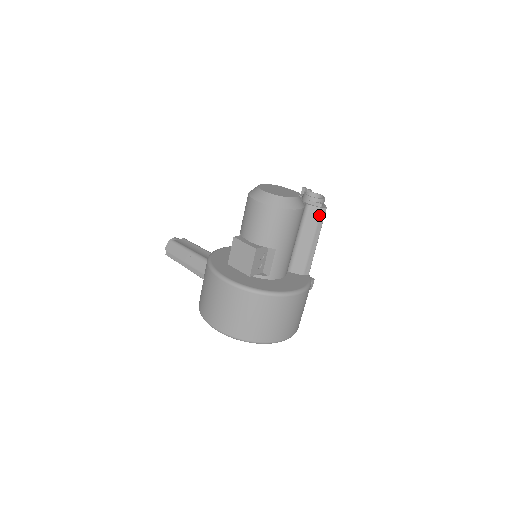
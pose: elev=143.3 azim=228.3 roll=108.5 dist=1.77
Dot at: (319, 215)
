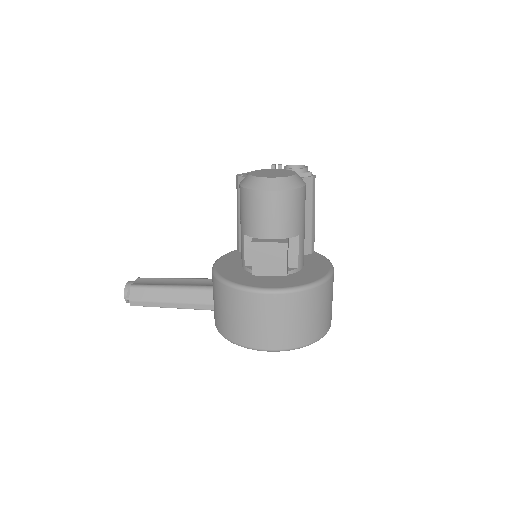
Dot at: (312, 185)
